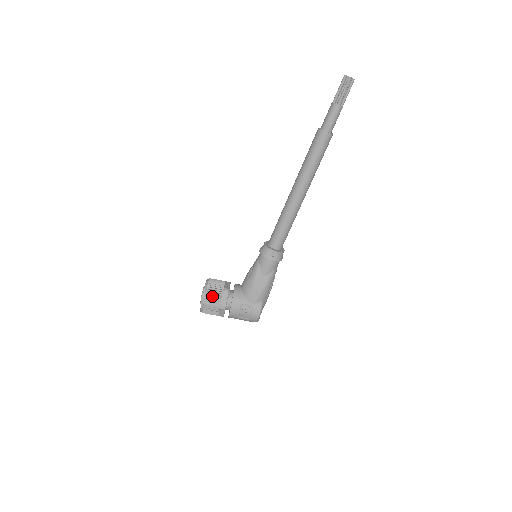
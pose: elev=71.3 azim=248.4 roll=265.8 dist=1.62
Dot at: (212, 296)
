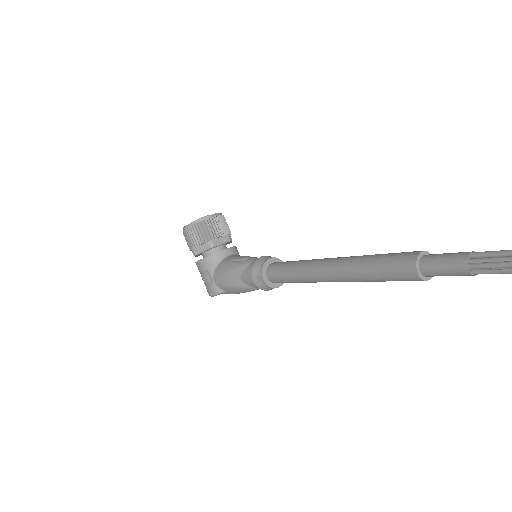
Dot at: (195, 234)
